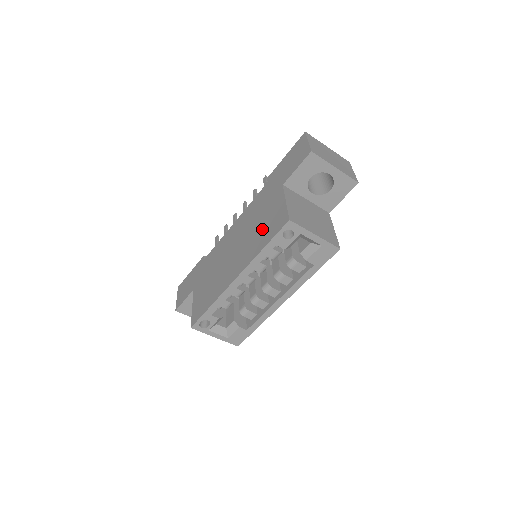
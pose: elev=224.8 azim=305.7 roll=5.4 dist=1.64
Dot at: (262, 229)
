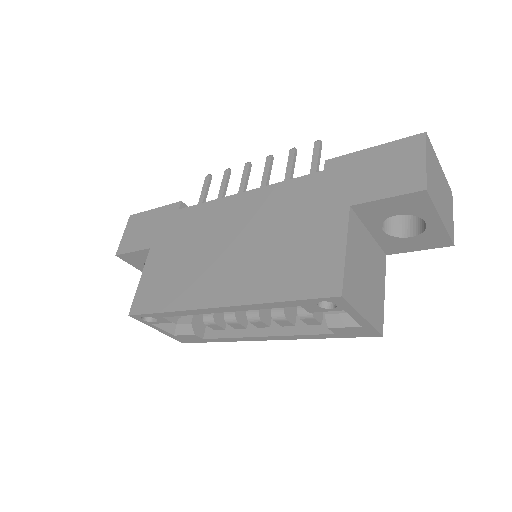
Dot at: (288, 260)
